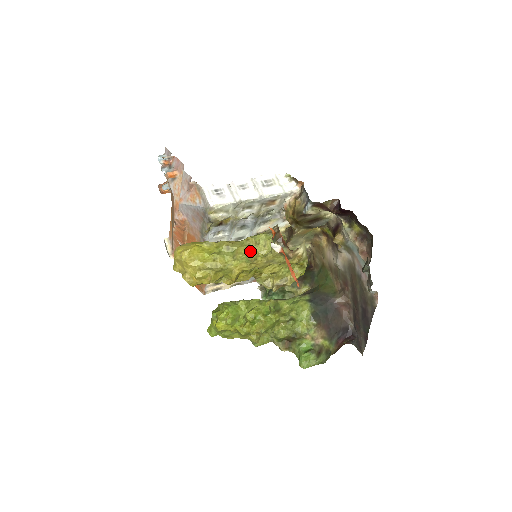
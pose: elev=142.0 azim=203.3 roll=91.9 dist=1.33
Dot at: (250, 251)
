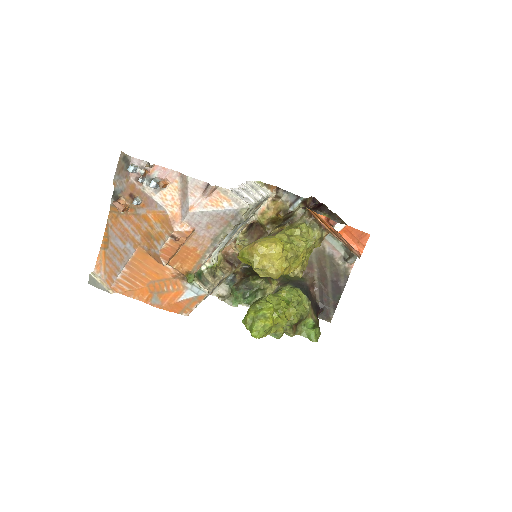
Dot at: (306, 238)
